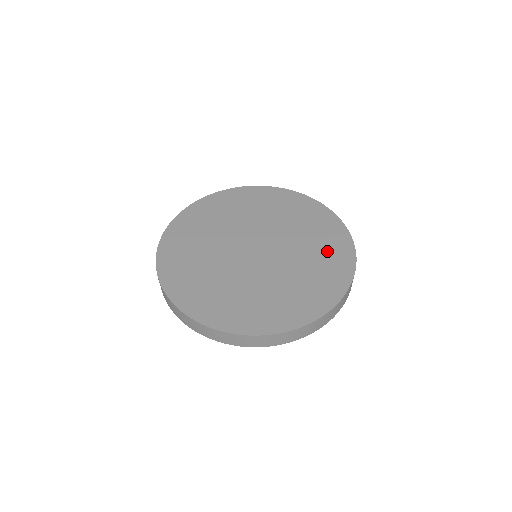
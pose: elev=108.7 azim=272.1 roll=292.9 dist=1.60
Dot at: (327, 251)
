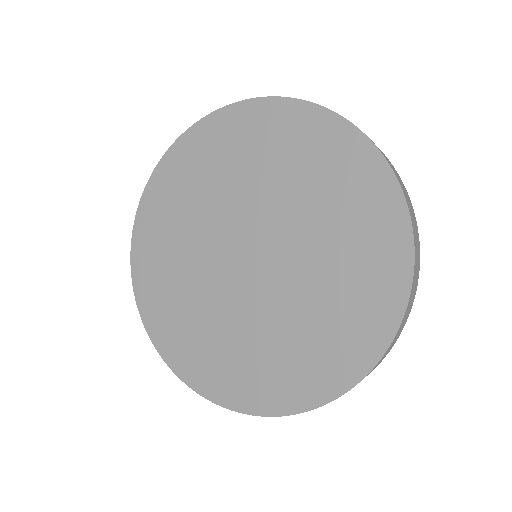
Dot at: (315, 161)
